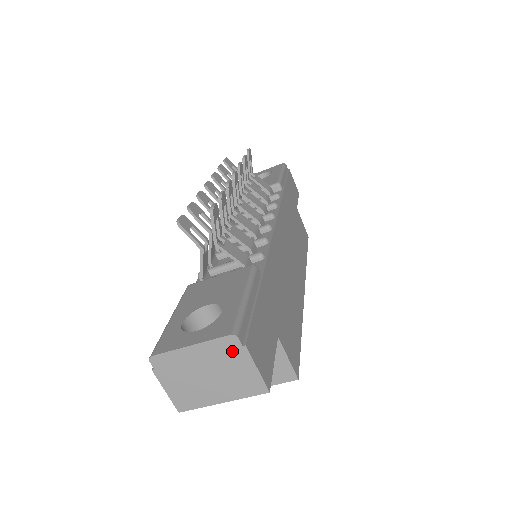
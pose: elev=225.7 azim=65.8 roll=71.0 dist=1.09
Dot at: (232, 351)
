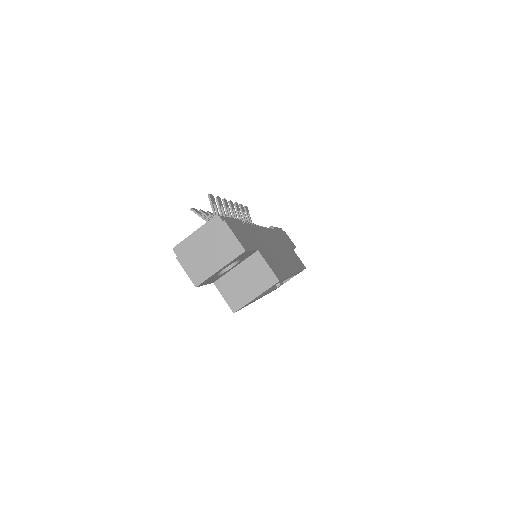
Dot at: (218, 227)
